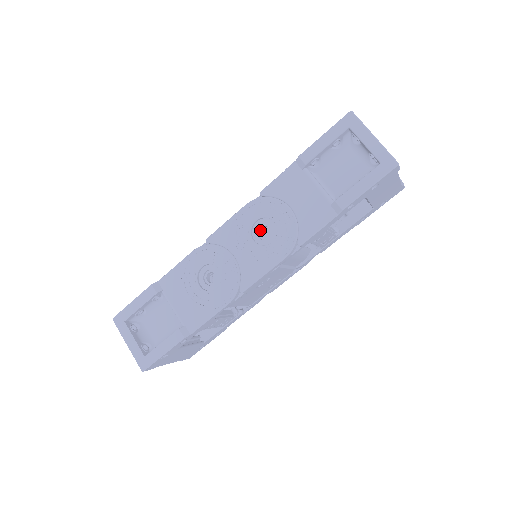
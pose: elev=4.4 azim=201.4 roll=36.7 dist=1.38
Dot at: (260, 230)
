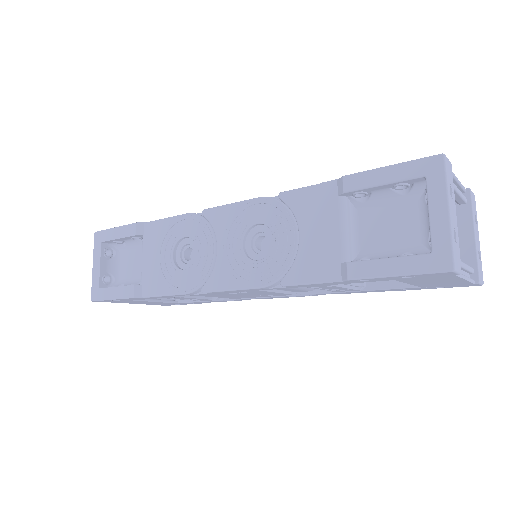
Dot at: (257, 237)
